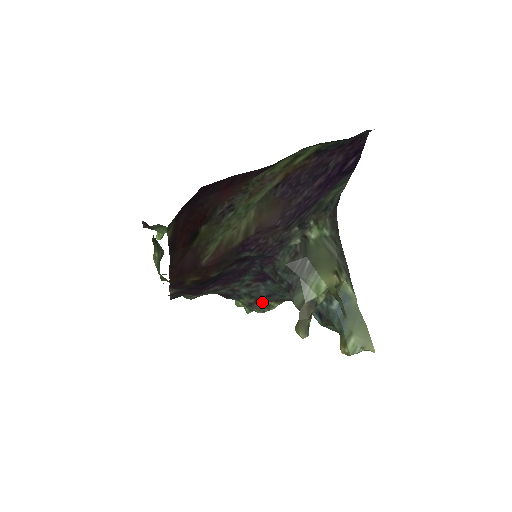
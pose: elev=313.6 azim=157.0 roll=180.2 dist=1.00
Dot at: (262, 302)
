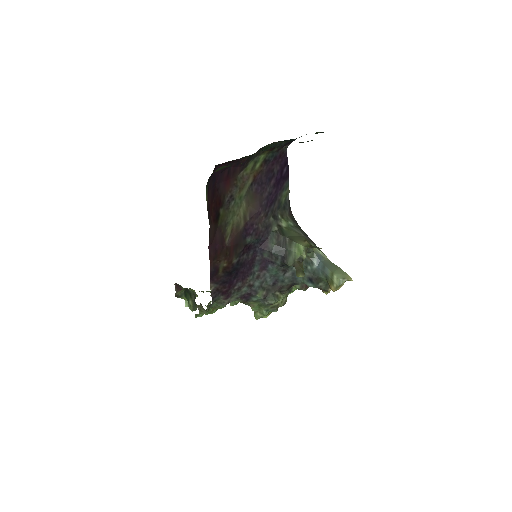
Dot at: (272, 293)
